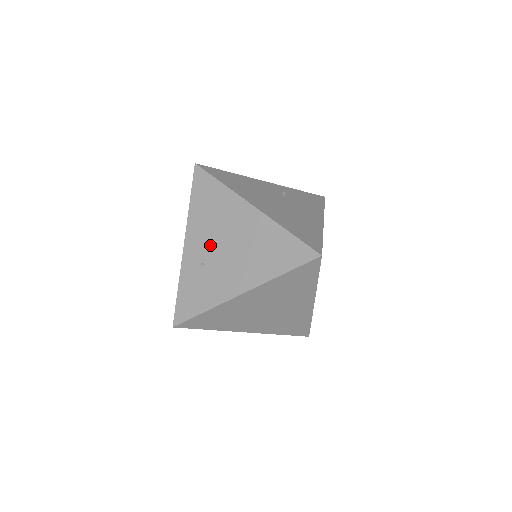
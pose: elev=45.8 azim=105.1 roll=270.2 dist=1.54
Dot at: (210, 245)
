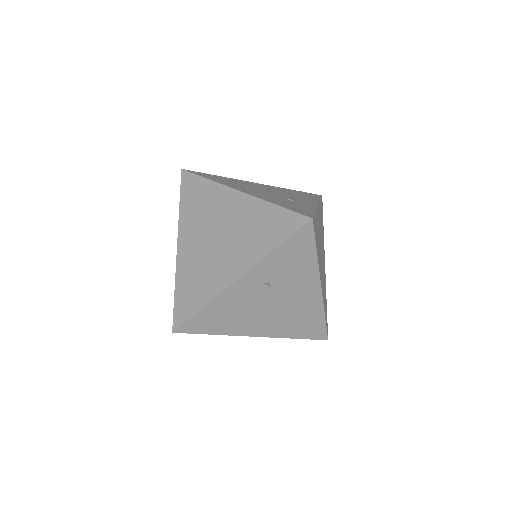
Dot at: occluded
